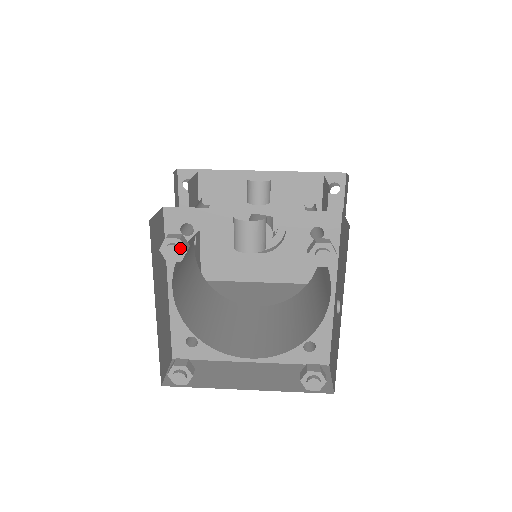
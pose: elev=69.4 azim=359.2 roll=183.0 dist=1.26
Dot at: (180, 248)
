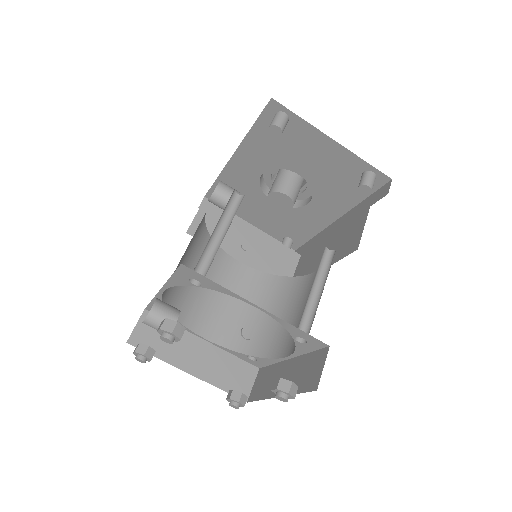
Dot at: (141, 355)
